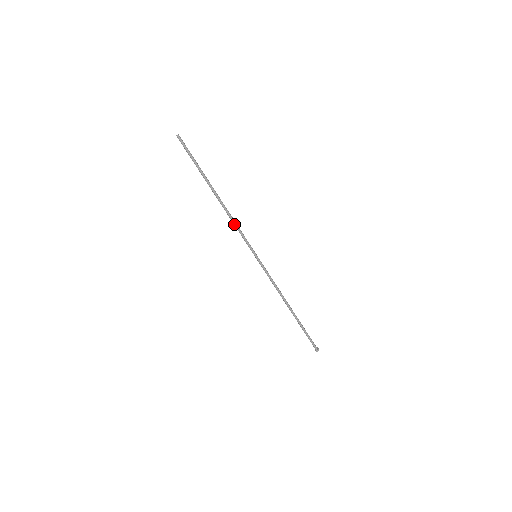
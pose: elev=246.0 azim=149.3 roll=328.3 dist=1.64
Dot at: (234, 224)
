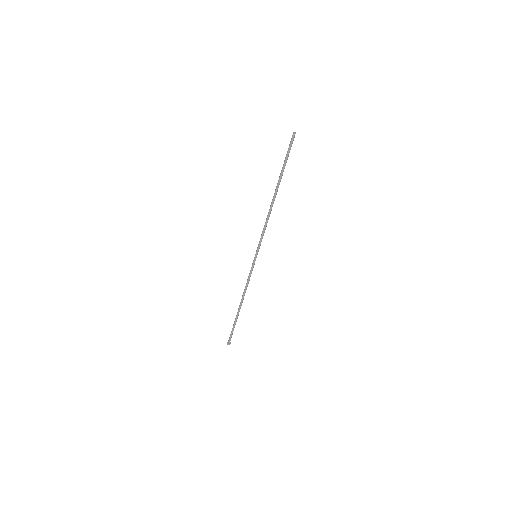
Dot at: (266, 224)
